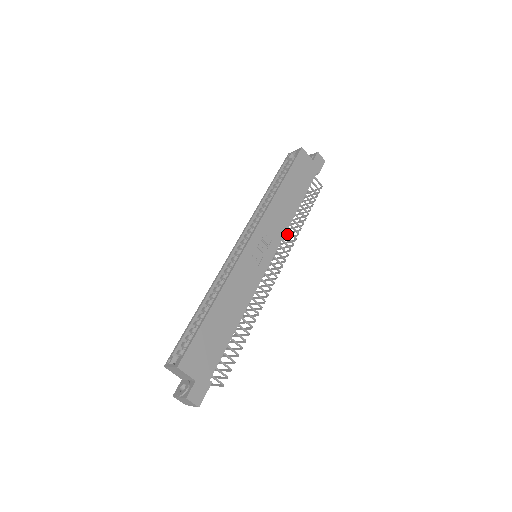
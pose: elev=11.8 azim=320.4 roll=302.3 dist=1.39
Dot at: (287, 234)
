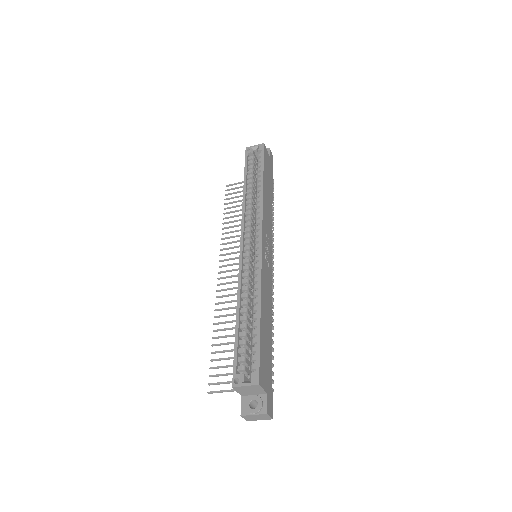
Dot at: occluded
